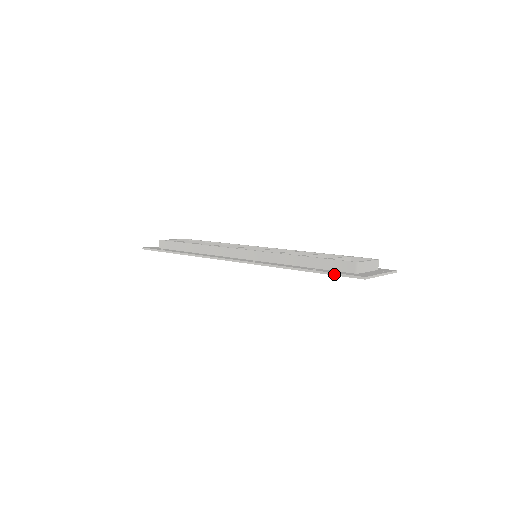
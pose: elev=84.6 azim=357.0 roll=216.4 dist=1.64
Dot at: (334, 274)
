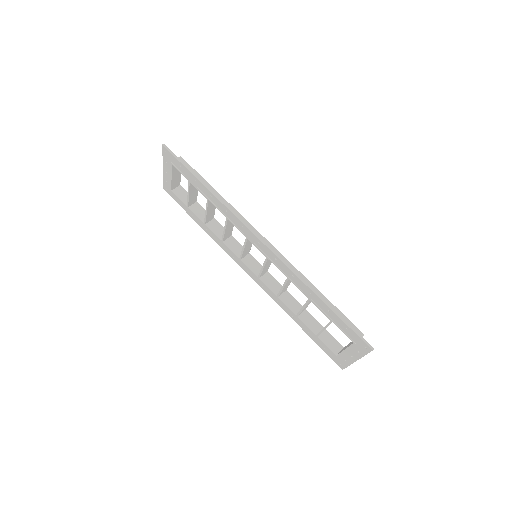
Dot at: (350, 326)
